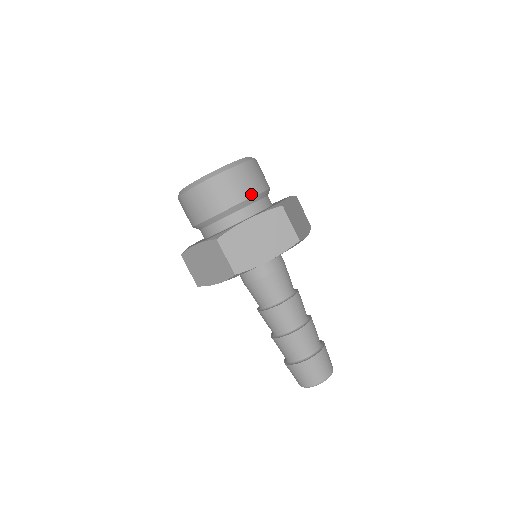
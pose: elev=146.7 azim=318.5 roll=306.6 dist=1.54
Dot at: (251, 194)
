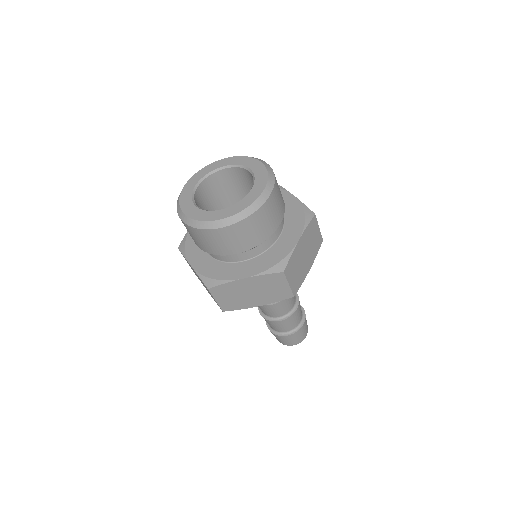
Dot at: (284, 208)
